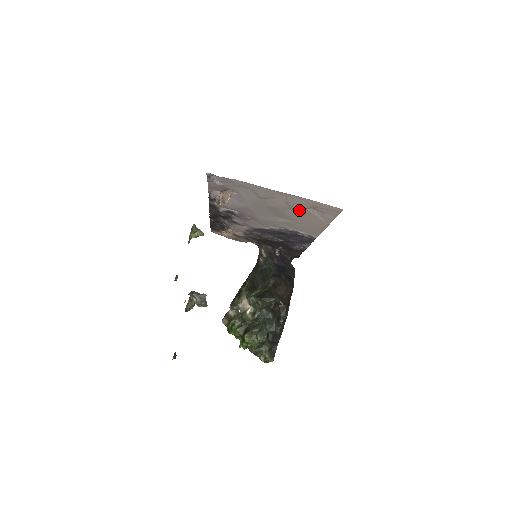
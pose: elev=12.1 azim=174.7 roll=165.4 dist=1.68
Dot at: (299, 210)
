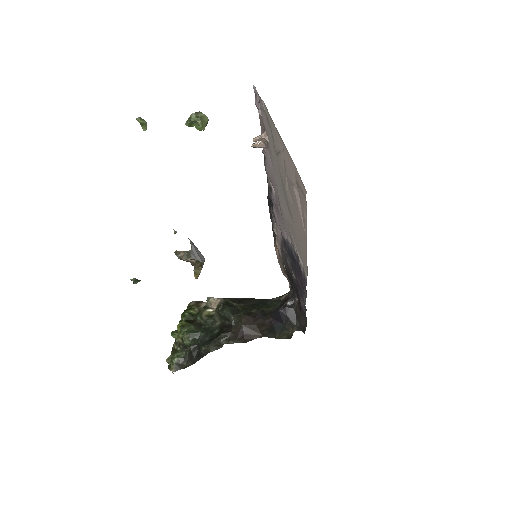
Dot at: (292, 190)
